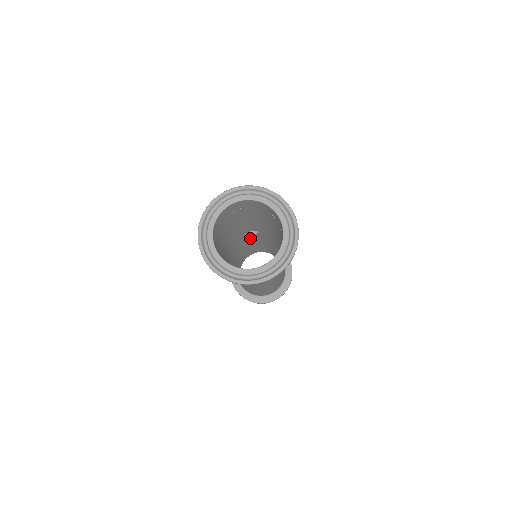
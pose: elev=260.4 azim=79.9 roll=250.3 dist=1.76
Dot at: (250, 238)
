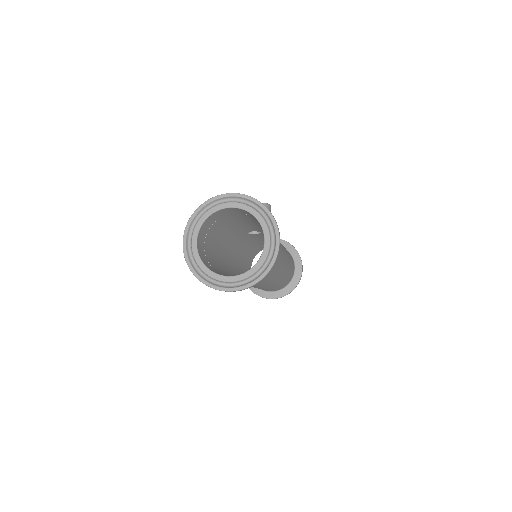
Dot at: (255, 236)
